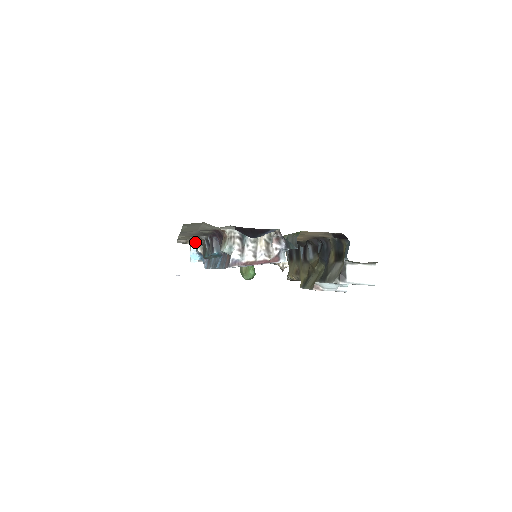
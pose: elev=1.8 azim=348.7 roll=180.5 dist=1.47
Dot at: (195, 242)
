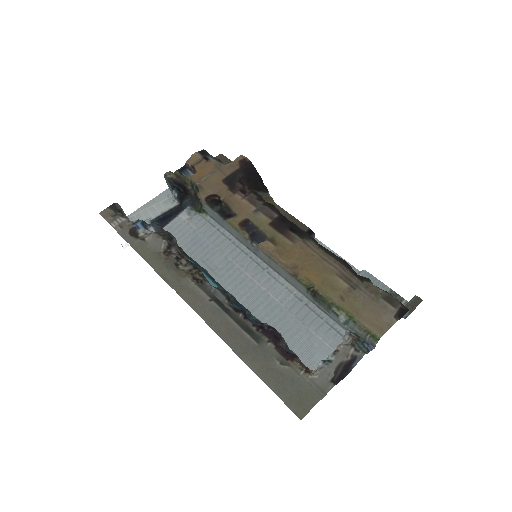
Dot at: (150, 234)
